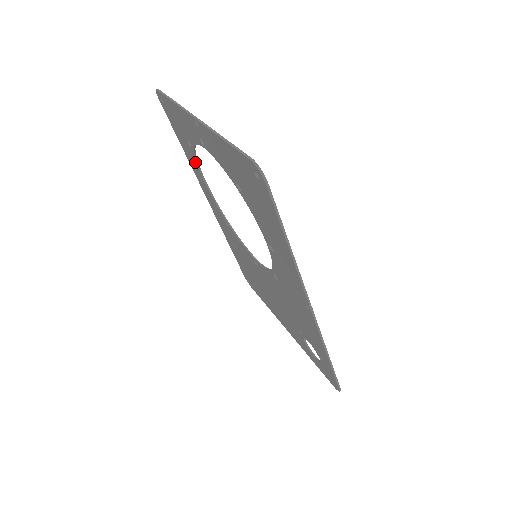
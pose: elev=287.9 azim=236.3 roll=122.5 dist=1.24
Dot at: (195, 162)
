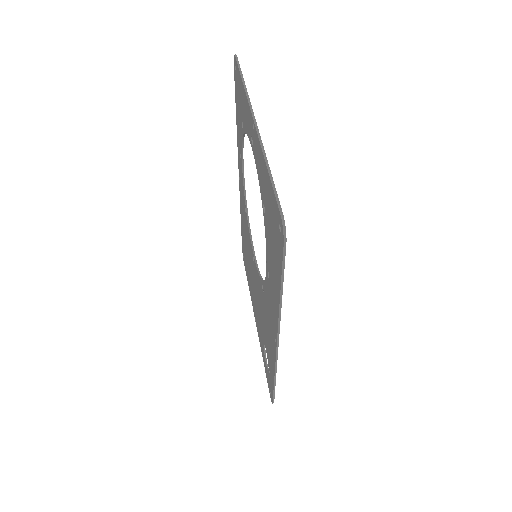
Dot at: (241, 141)
